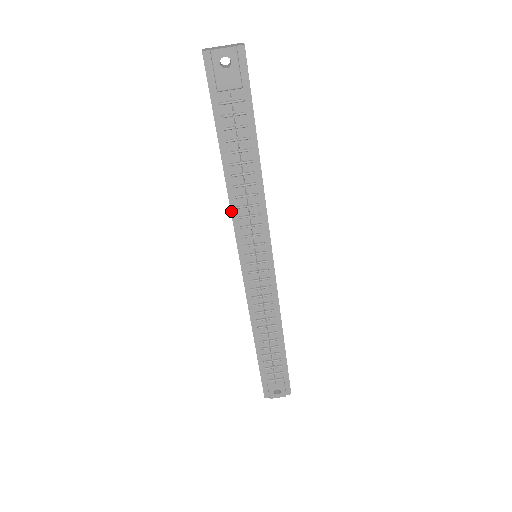
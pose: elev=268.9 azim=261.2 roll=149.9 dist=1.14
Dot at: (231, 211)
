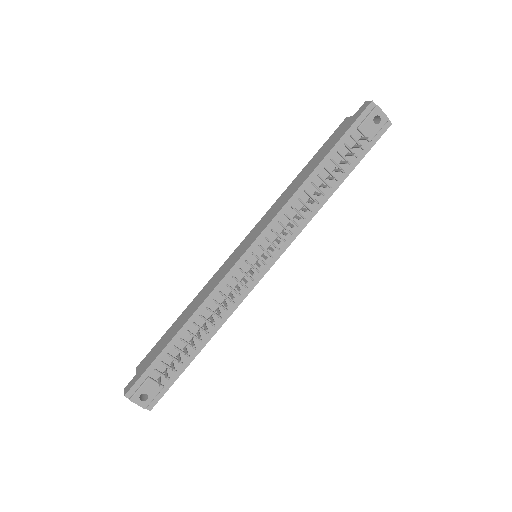
Dot at: (285, 204)
